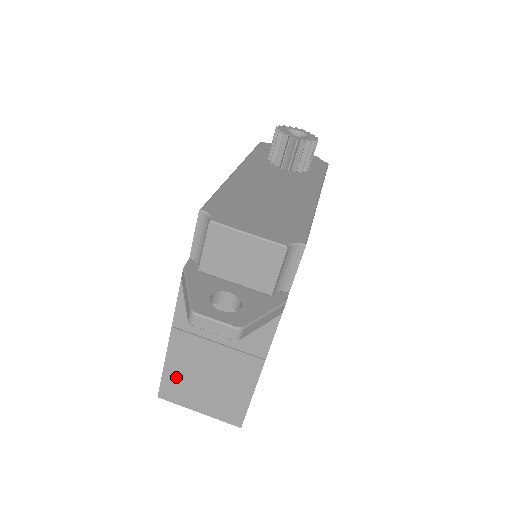
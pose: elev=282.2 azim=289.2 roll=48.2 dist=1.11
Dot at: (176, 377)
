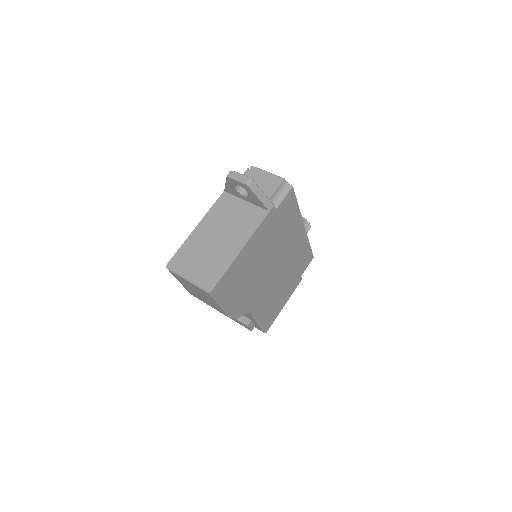
Dot at: (187, 250)
